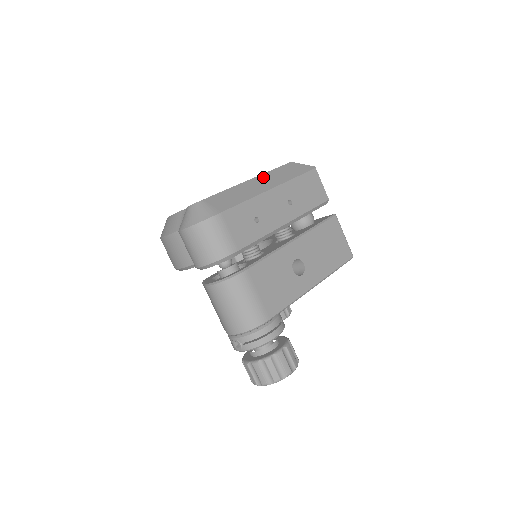
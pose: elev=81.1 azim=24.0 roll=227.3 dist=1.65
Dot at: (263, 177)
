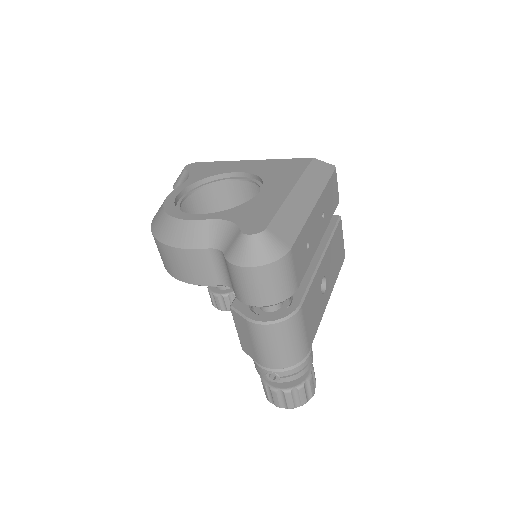
Dot at: (302, 185)
